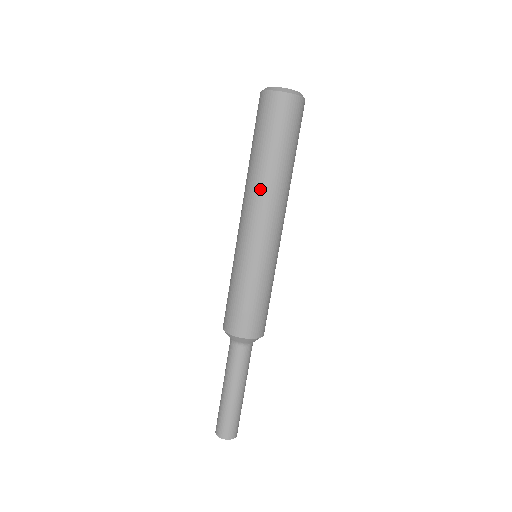
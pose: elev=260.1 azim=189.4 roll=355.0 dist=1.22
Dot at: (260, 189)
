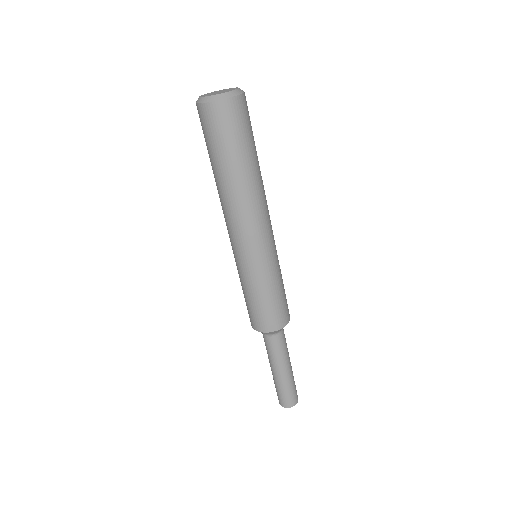
Dot at: (220, 200)
